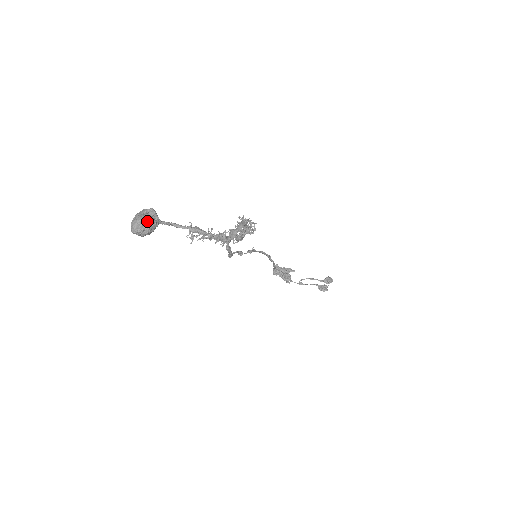
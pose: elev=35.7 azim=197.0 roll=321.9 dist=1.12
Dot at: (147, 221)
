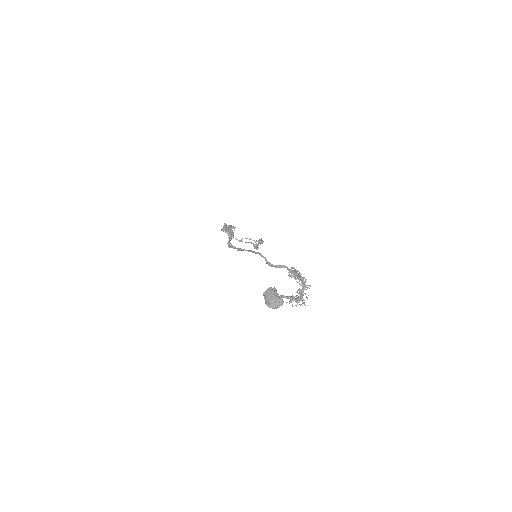
Dot at: (281, 303)
